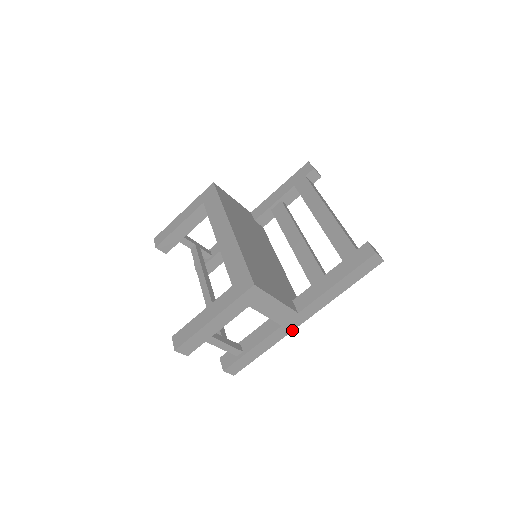
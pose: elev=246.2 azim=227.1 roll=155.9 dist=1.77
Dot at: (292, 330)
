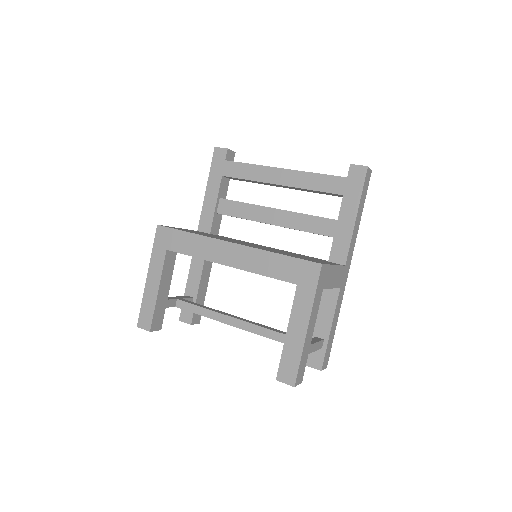
Dot at: occluded
